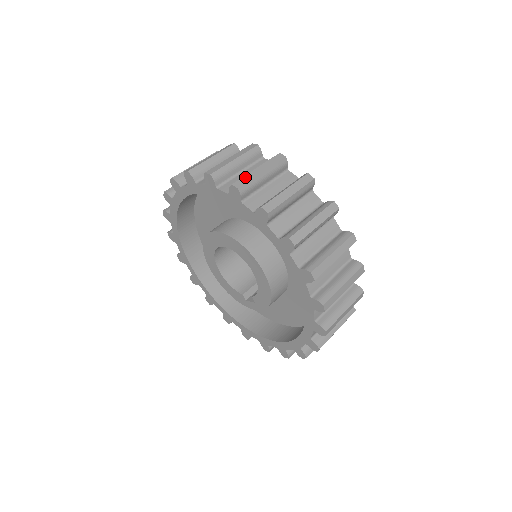
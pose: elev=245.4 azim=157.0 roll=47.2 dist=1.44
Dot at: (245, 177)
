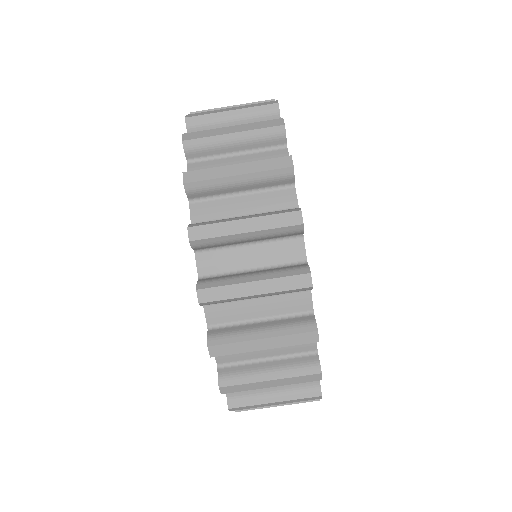
Dot at: (224, 289)
